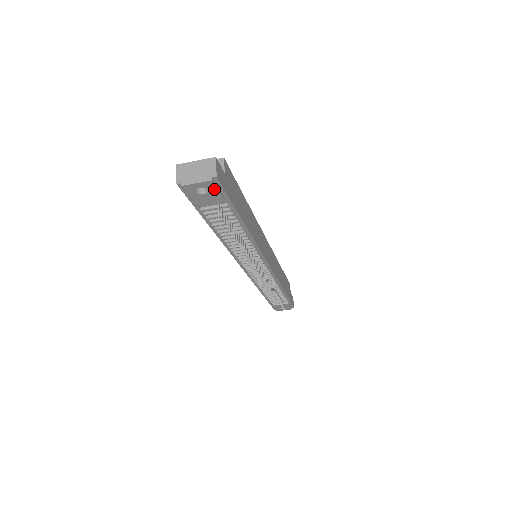
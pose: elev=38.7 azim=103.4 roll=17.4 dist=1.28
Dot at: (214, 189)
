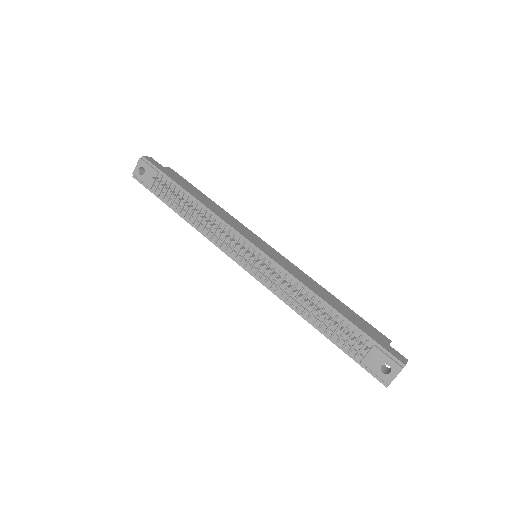
Dot at: (146, 165)
